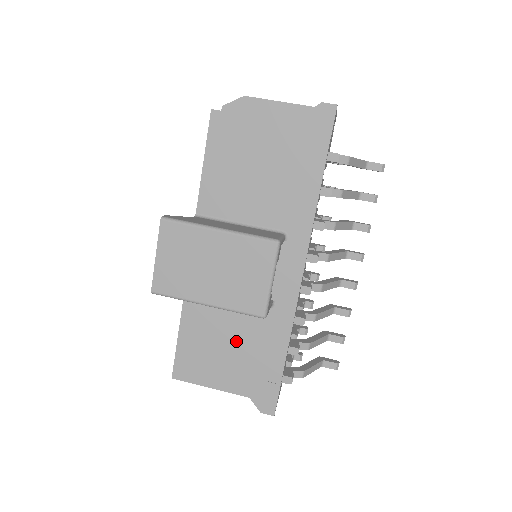
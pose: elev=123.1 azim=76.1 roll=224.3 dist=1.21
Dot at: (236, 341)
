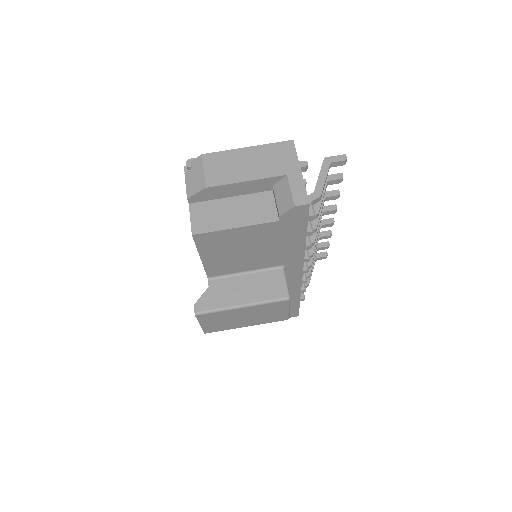
Dot at: occluded
